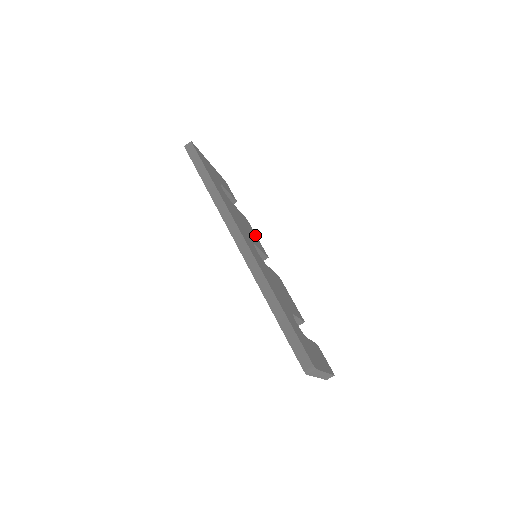
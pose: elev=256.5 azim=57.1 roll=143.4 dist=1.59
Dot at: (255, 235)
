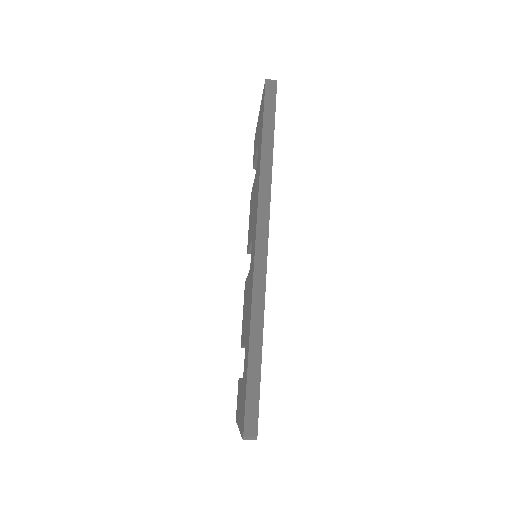
Dot at: occluded
